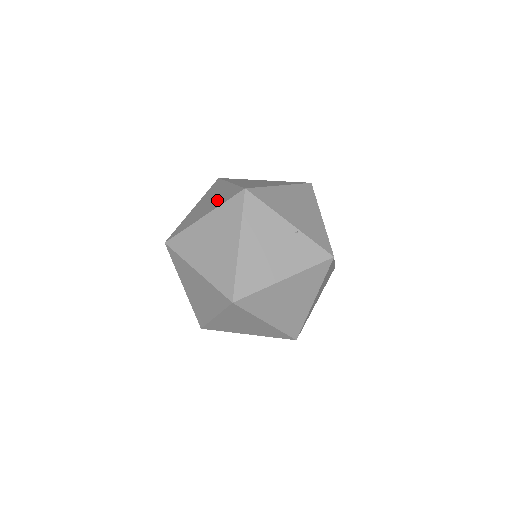
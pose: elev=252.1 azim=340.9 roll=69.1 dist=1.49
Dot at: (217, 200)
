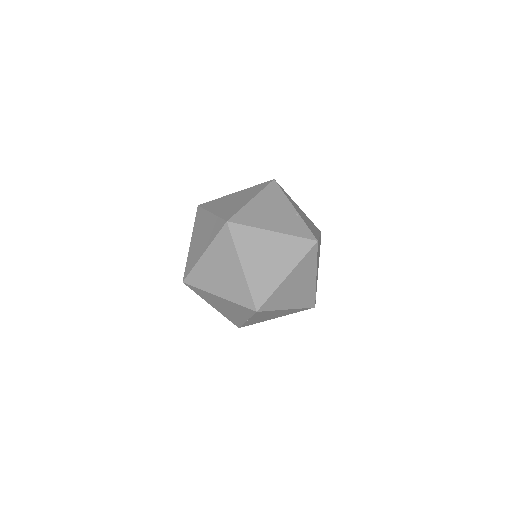
Dot at: occluded
